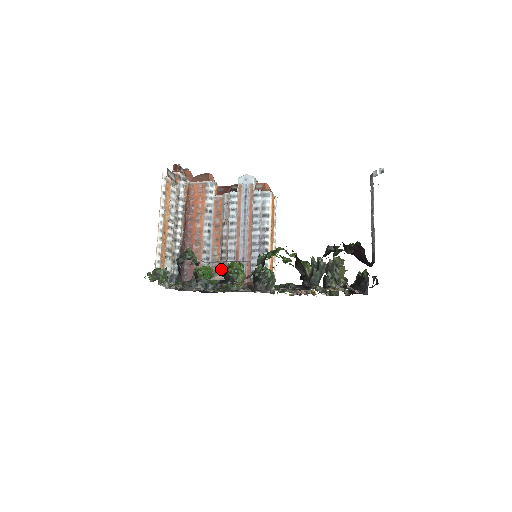
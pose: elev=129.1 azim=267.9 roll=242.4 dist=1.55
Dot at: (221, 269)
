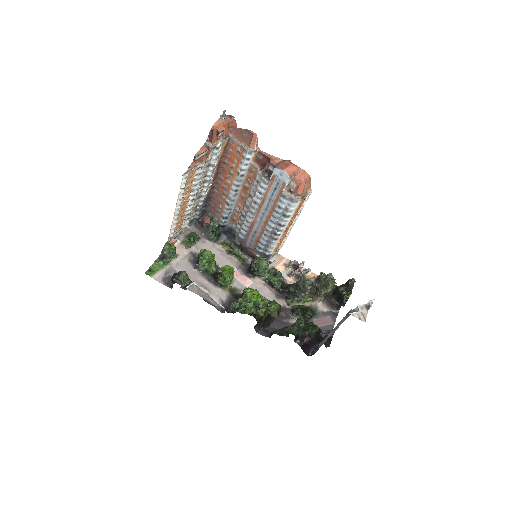
Dot at: (237, 225)
